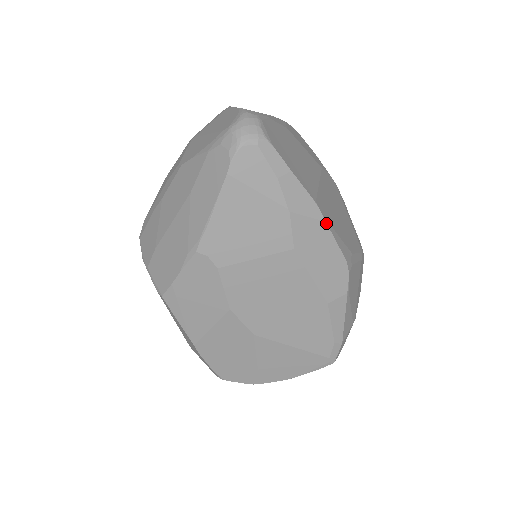
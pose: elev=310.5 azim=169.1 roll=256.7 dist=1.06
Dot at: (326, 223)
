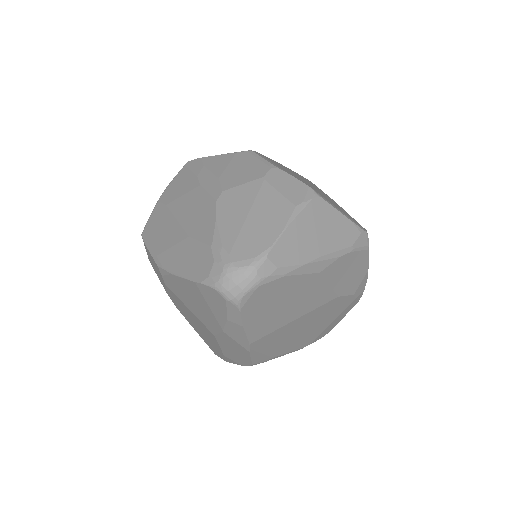
Dot at: (249, 352)
